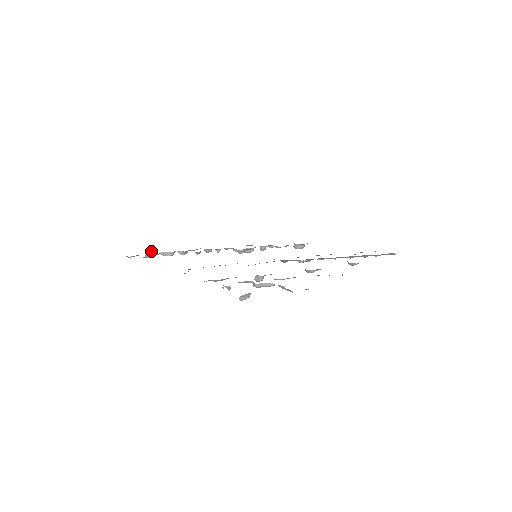
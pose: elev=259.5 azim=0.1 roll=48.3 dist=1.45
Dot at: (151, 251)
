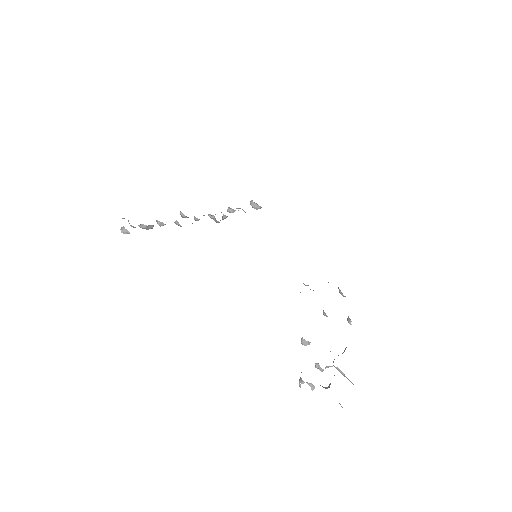
Dot at: (124, 218)
